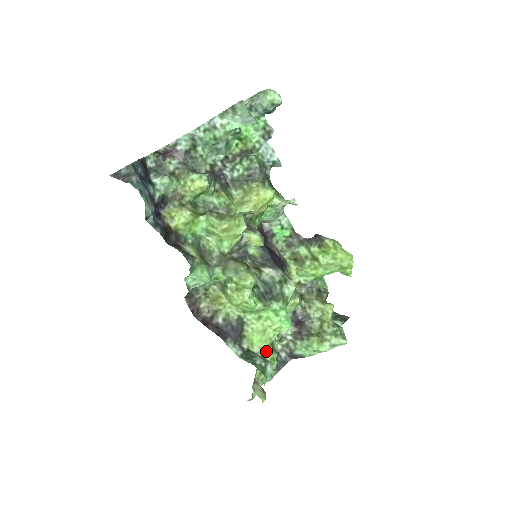
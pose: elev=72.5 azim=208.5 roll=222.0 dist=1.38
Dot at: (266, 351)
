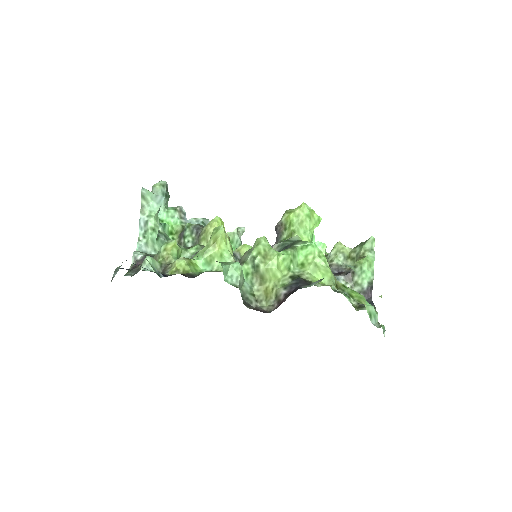
Dot at: (340, 287)
